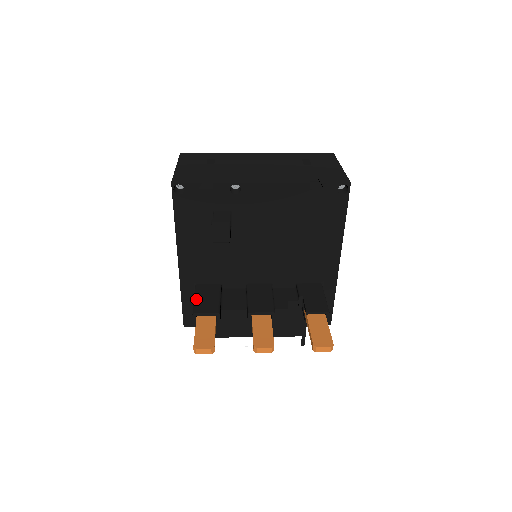
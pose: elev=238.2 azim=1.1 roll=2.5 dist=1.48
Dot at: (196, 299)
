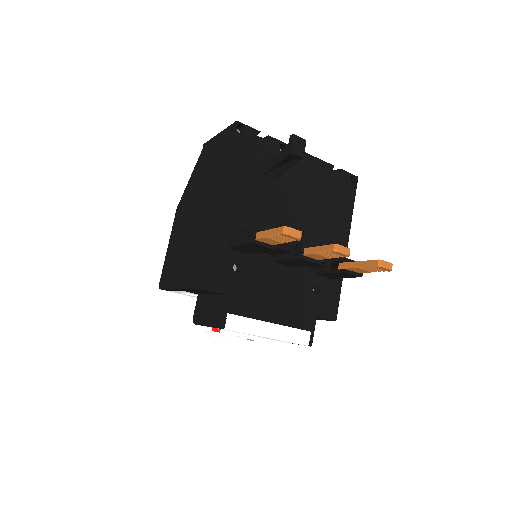
Dot at: (245, 230)
